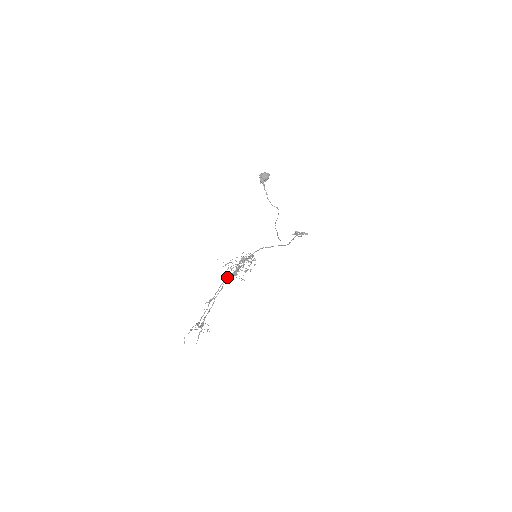
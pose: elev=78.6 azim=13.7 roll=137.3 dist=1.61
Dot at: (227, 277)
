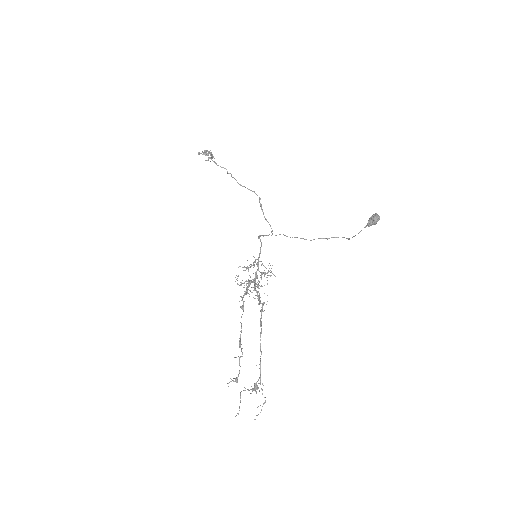
Dot at: occluded
